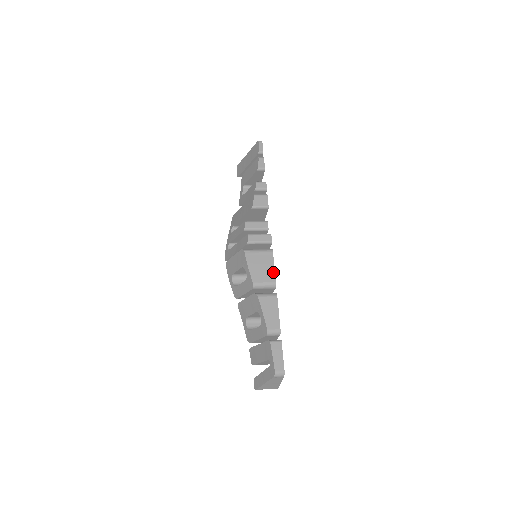
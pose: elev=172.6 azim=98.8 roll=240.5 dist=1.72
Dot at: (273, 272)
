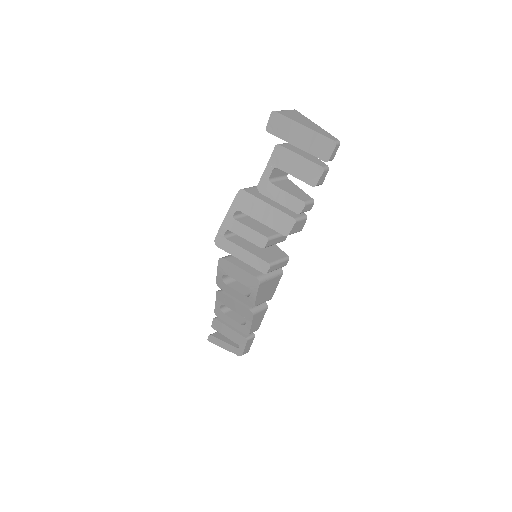
Dot at: (274, 292)
